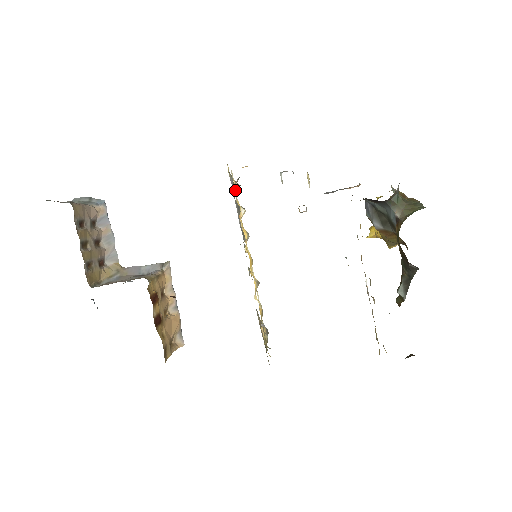
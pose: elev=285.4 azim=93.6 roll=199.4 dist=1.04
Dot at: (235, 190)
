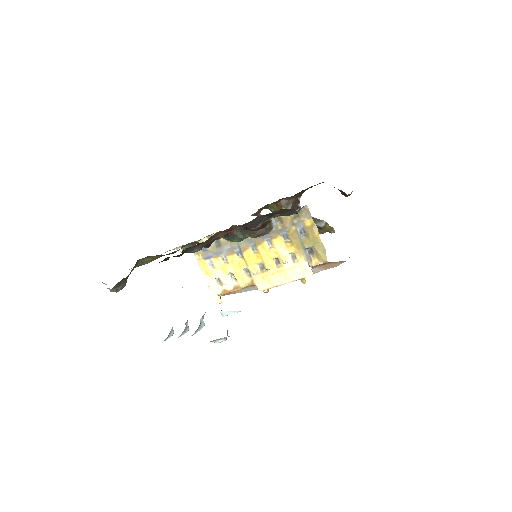
Dot at: (215, 270)
